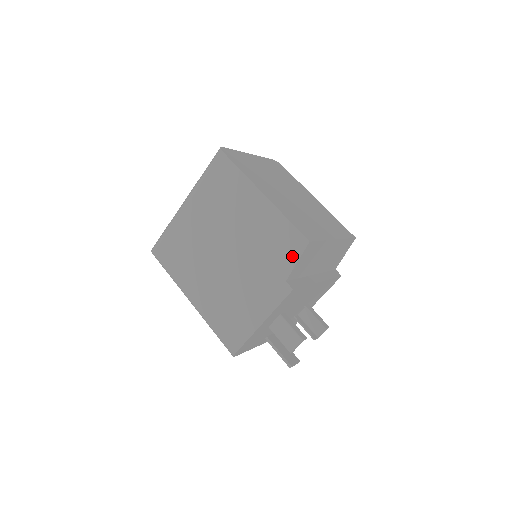
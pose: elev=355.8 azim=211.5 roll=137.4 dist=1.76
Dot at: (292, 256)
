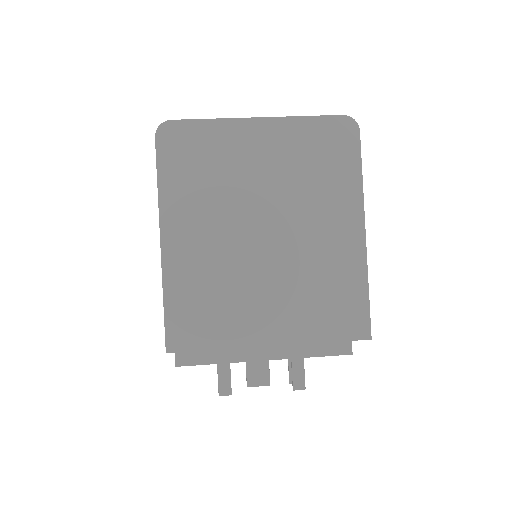
Dot at: occluded
